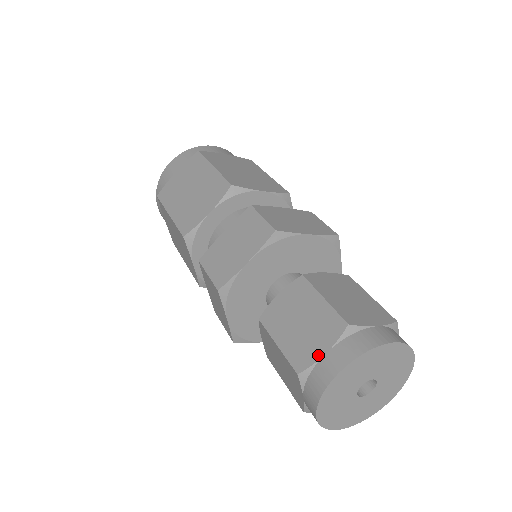
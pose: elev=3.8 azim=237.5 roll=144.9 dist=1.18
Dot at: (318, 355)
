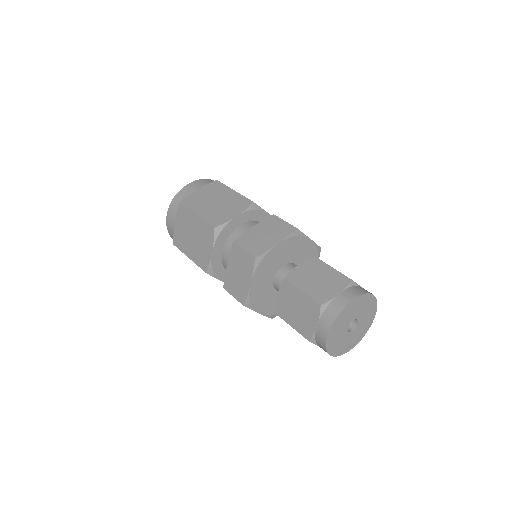
Dot at: (334, 295)
